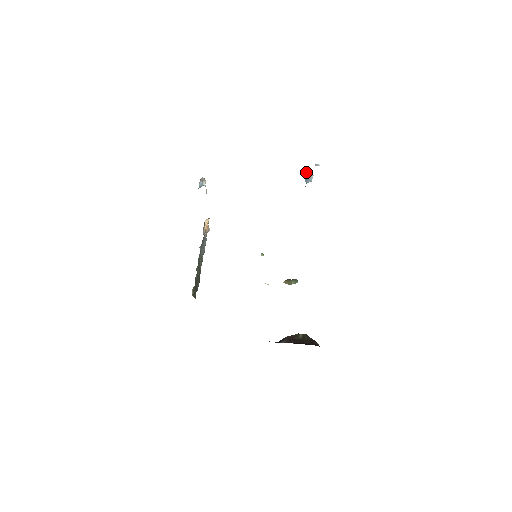
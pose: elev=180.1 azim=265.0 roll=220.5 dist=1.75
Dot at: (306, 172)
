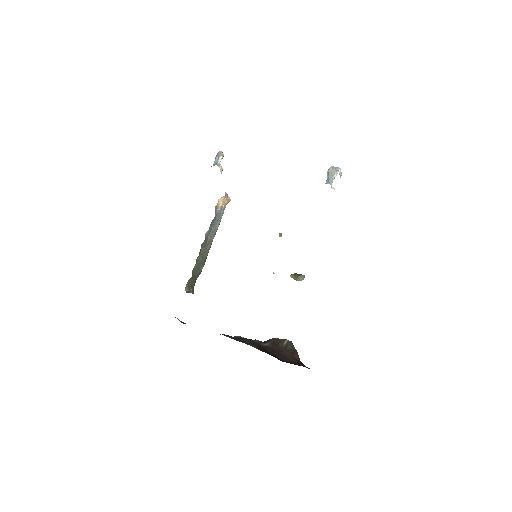
Dot at: (330, 167)
